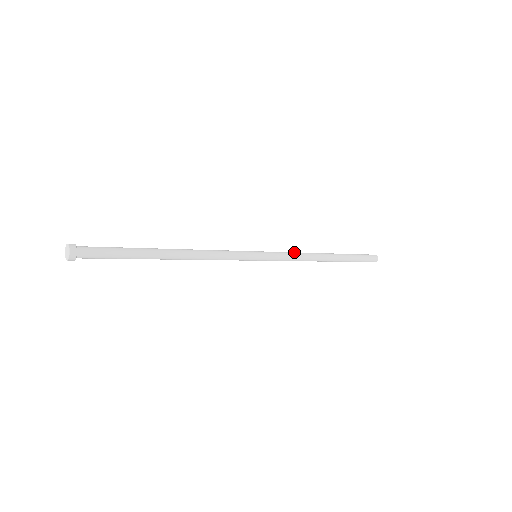
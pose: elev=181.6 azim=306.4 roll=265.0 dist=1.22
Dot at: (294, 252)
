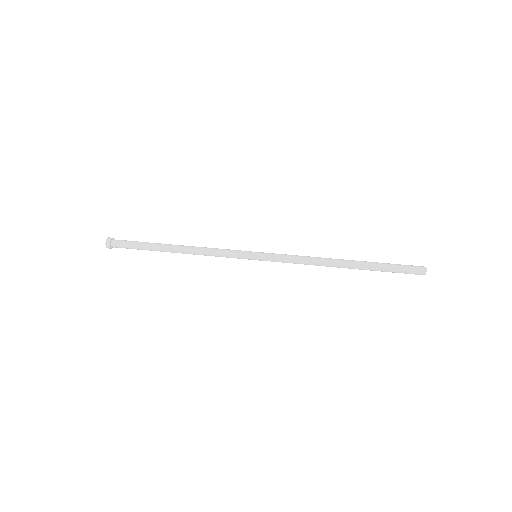
Dot at: (300, 260)
